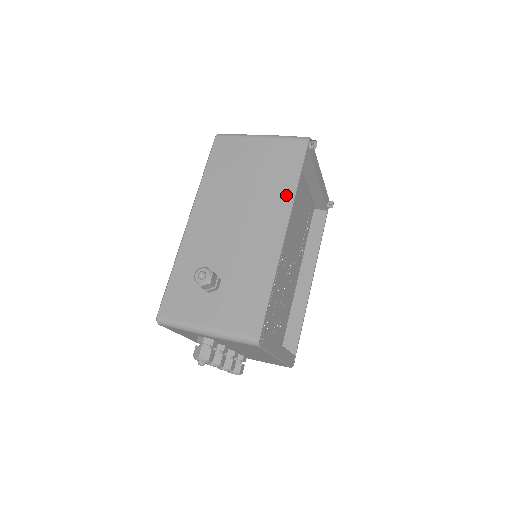
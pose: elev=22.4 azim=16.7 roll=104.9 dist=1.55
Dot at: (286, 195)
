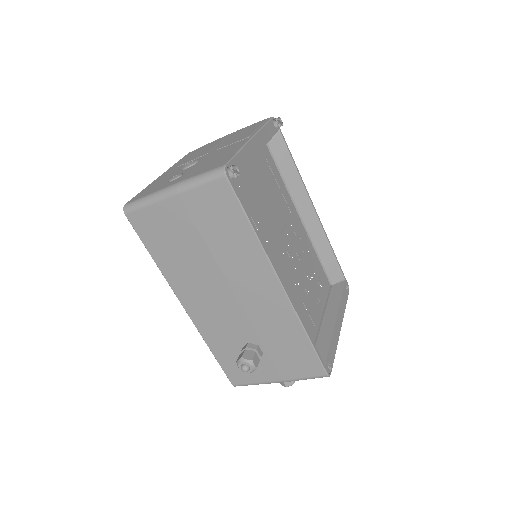
Dot at: (253, 251)
